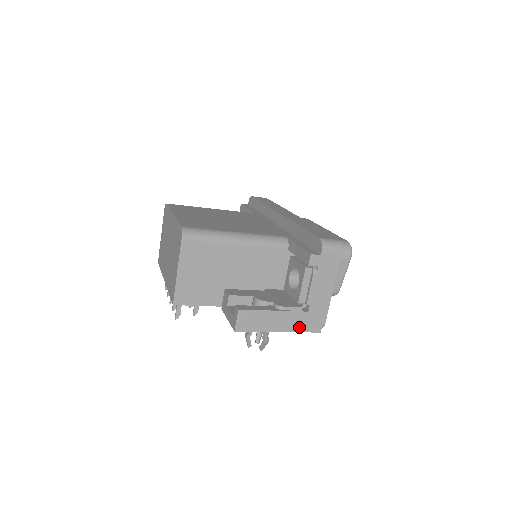
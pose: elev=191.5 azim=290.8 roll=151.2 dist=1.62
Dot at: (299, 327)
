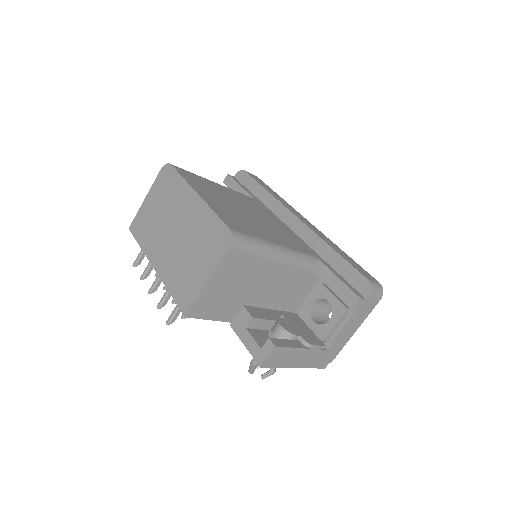
Dot at: (313, 364)
